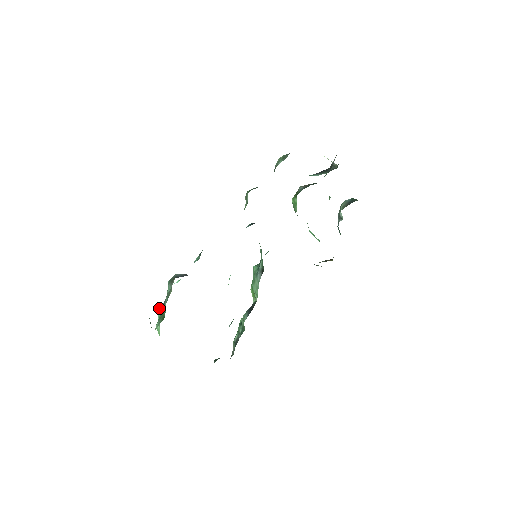
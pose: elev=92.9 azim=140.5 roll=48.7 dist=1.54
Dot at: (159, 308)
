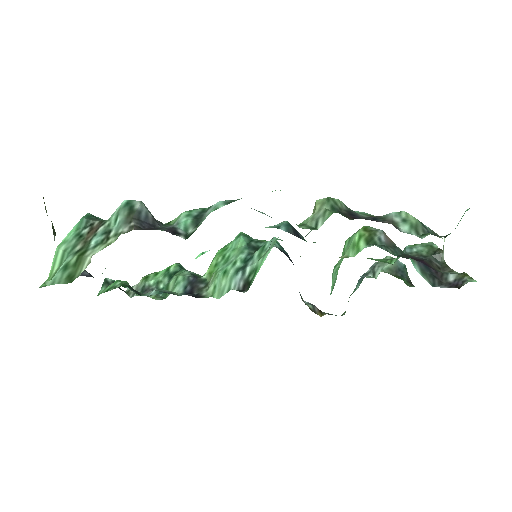
Dot at: (83, 217)
